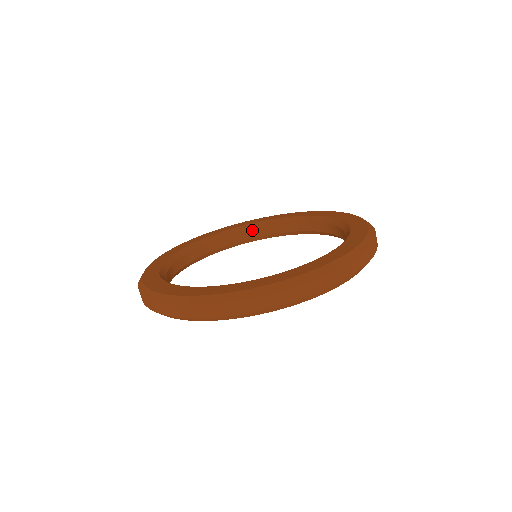
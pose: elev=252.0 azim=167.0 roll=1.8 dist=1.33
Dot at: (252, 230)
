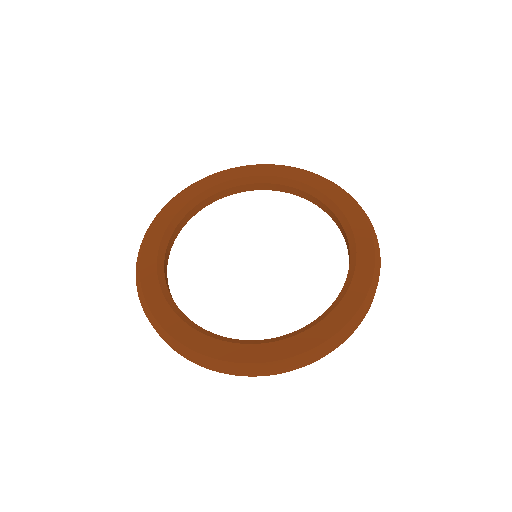
Dot at: (195, 207)
